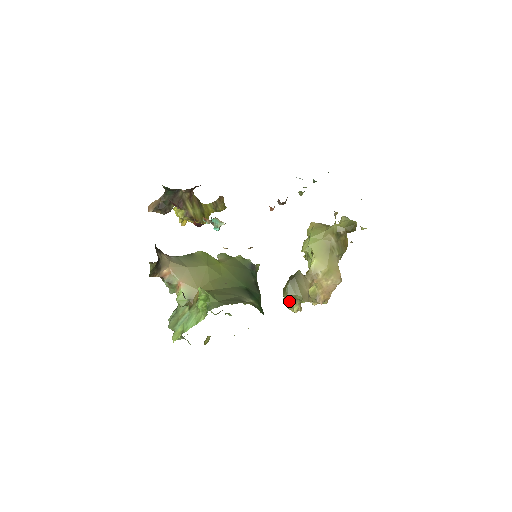
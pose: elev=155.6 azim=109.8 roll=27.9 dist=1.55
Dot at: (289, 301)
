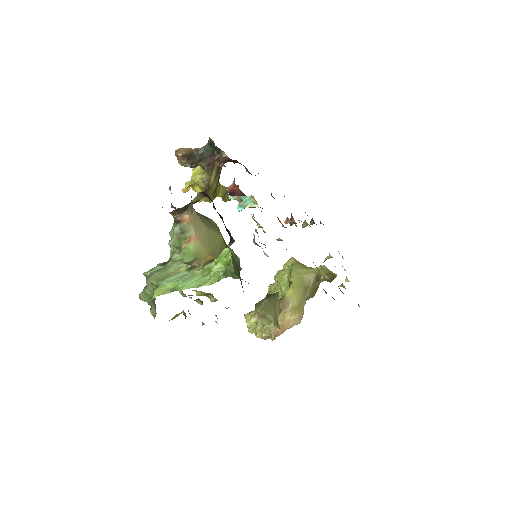
Dot at: (253, 318)
